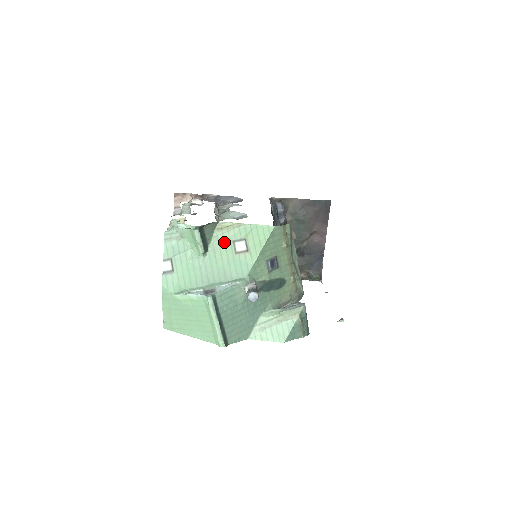
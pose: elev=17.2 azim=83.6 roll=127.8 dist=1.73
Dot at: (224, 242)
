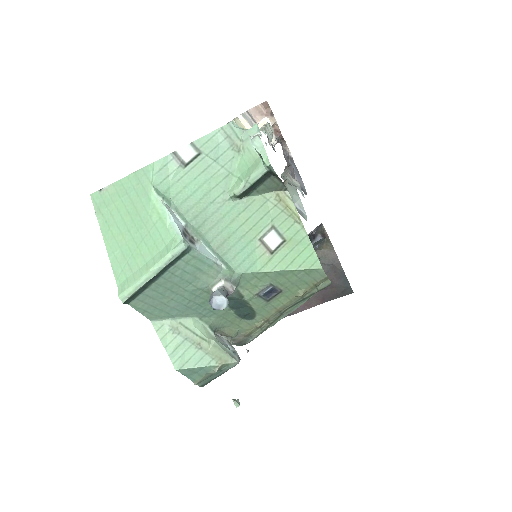
Dot at: (265, 214)
